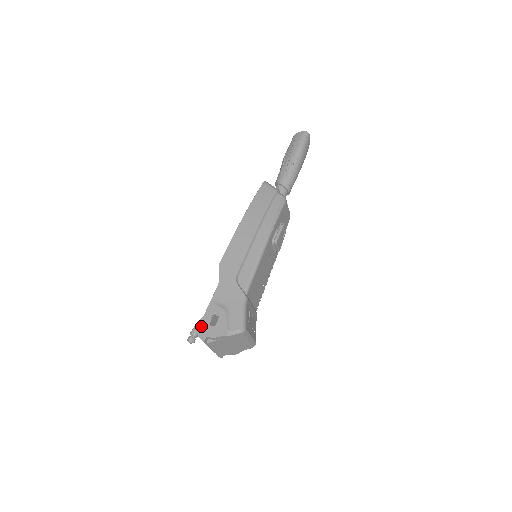
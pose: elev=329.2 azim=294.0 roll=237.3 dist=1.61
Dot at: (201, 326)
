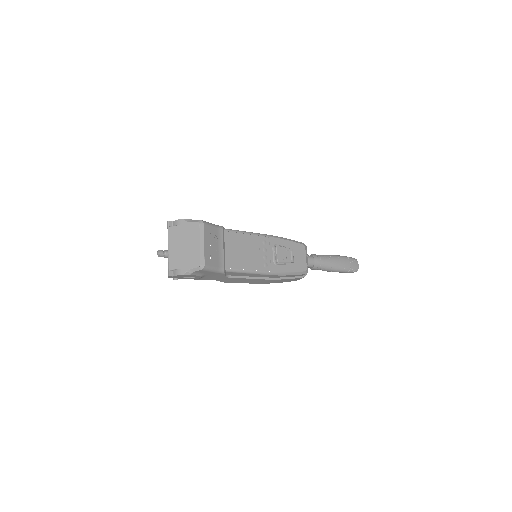
Dot at: occluded
